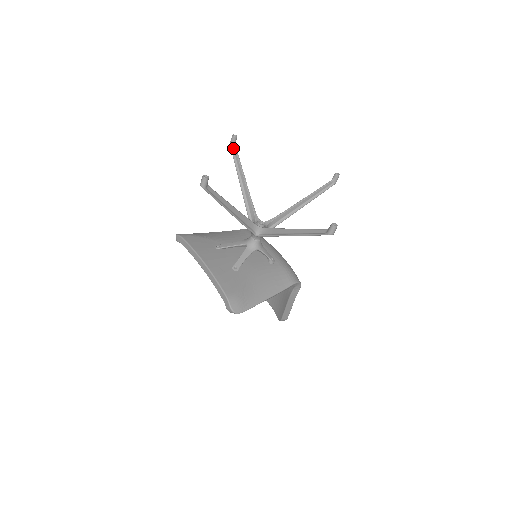
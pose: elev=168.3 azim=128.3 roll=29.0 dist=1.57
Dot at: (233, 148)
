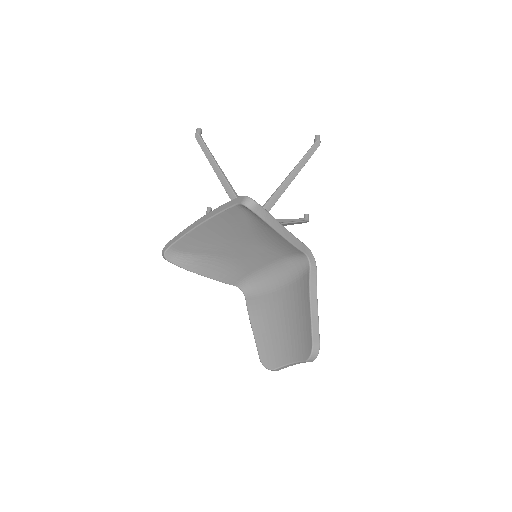
Dot at: occluded
